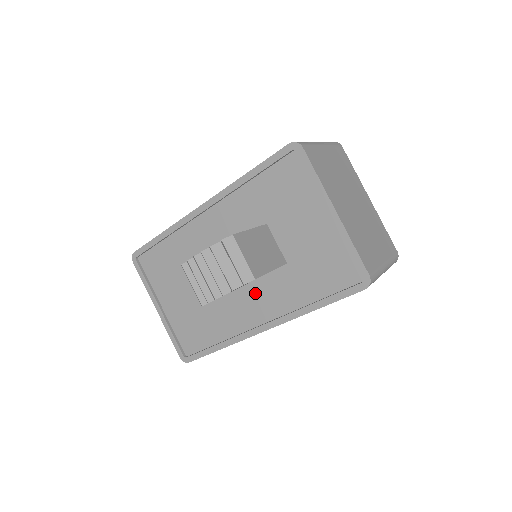
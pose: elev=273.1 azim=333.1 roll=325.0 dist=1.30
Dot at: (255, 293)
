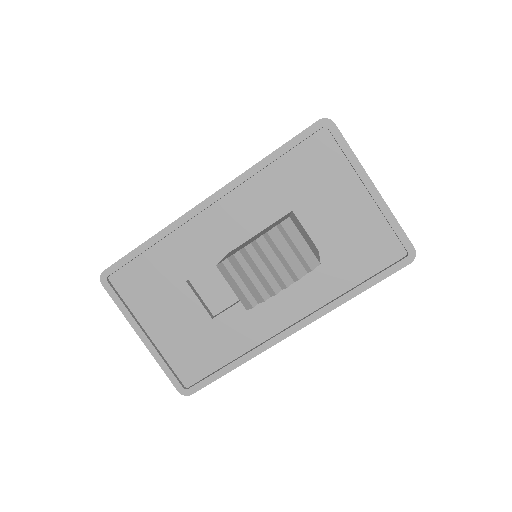
Dot at: (280, 291)
